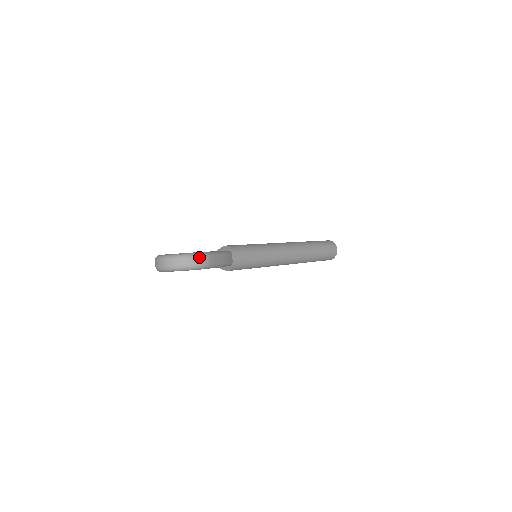
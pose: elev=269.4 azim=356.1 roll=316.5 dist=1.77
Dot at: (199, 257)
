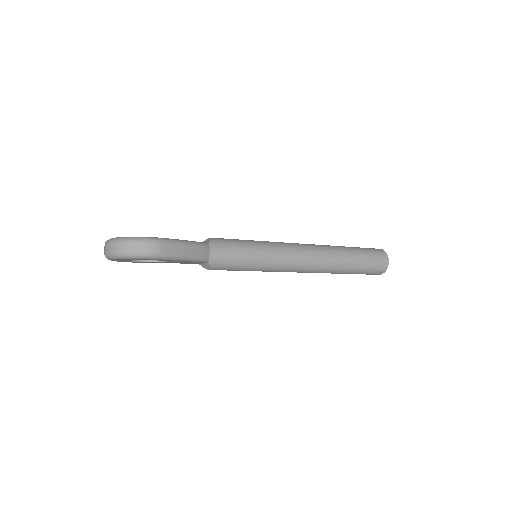
Dot at: (145, 242)
